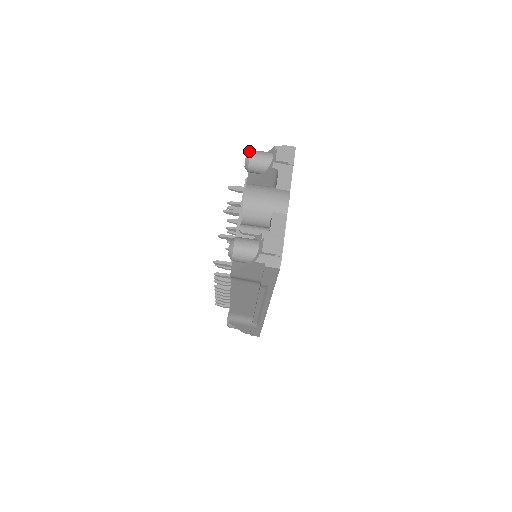
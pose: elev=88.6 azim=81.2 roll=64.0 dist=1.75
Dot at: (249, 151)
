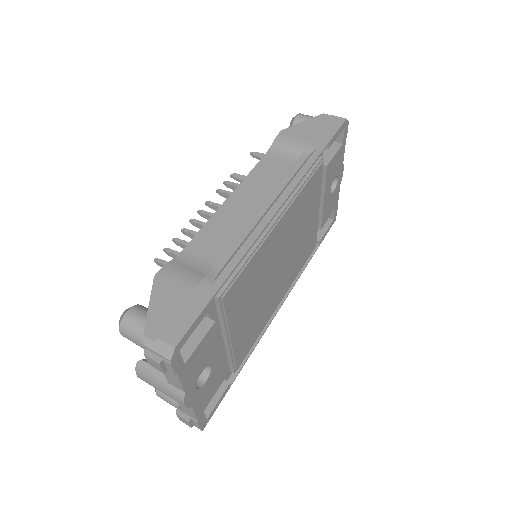
Dot at: occluded
